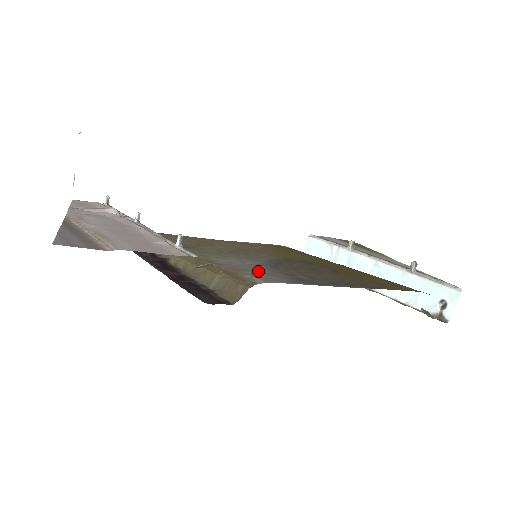
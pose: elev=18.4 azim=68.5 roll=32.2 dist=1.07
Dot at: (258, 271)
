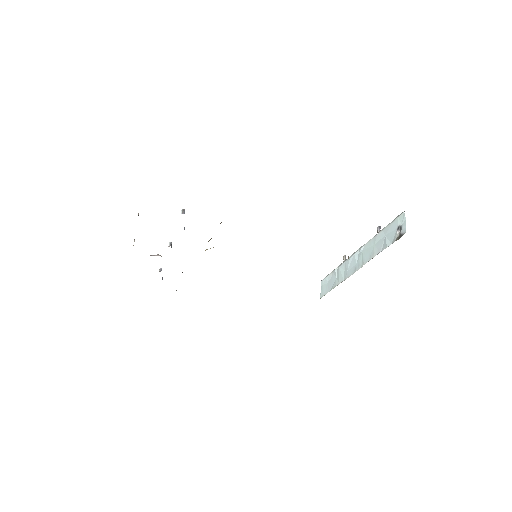
Dot at: occluded
